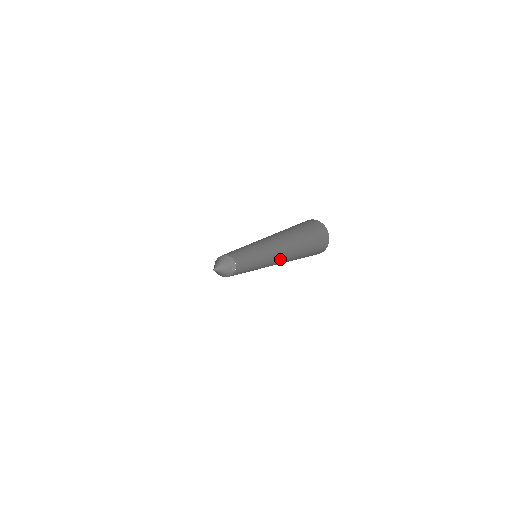
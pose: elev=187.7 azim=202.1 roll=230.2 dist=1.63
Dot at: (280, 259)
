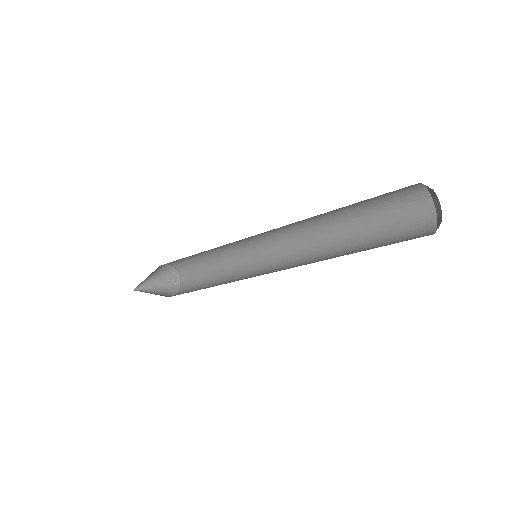
Dot at: (306, 253)
